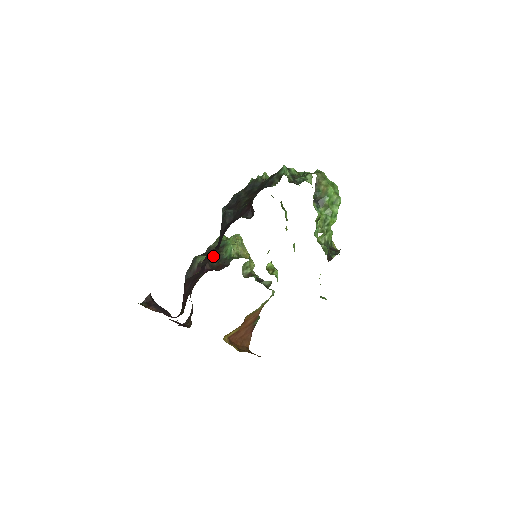
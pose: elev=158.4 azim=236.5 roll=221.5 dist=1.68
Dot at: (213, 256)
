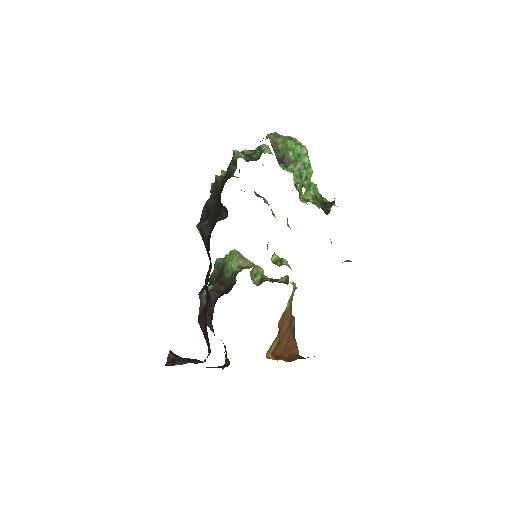
Dot at: (209, 275)
